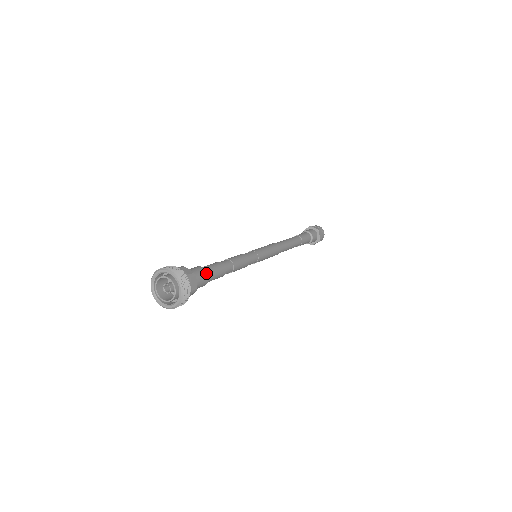
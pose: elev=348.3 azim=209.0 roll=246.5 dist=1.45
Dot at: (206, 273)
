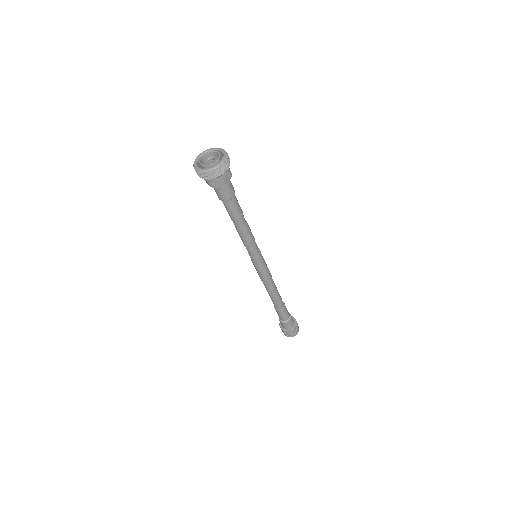
Dot at: (234, 192)
